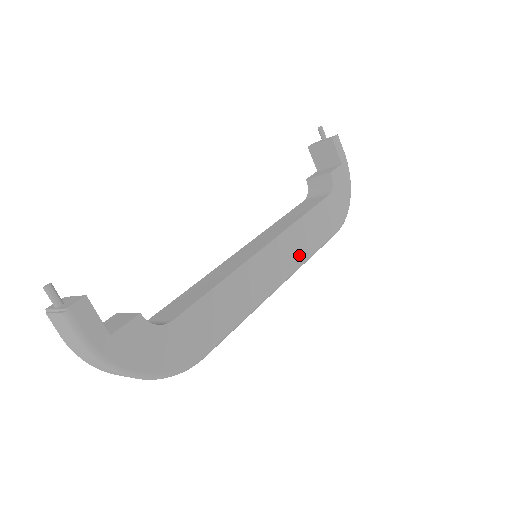
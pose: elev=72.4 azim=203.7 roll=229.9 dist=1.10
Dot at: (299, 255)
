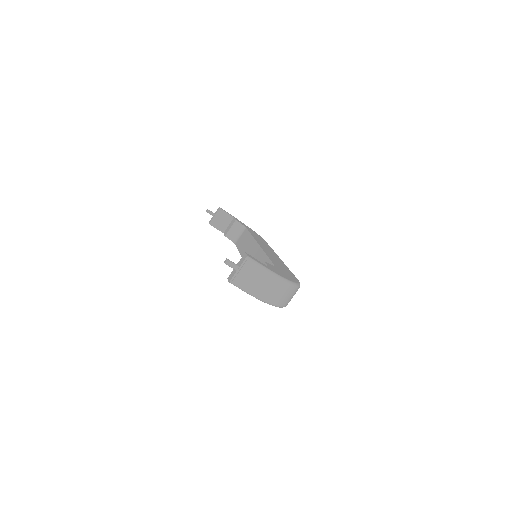
Dot at: (269, 248)
